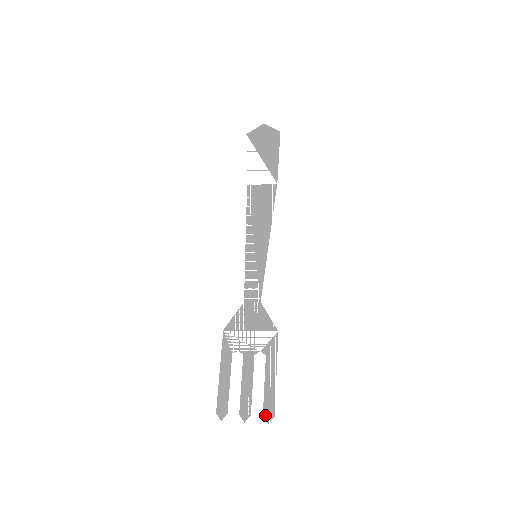
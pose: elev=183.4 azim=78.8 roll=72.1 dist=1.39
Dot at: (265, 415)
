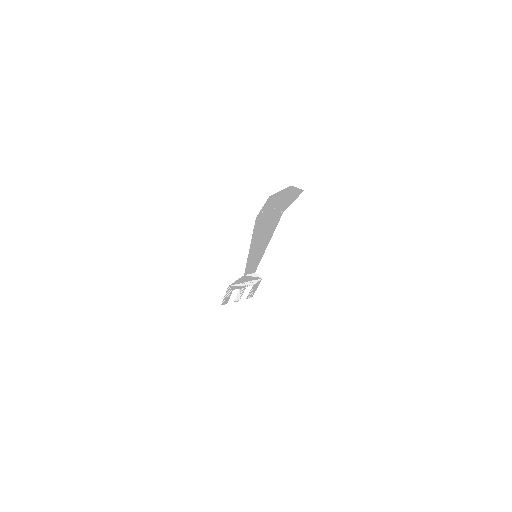
Dot at: (248, 298)
